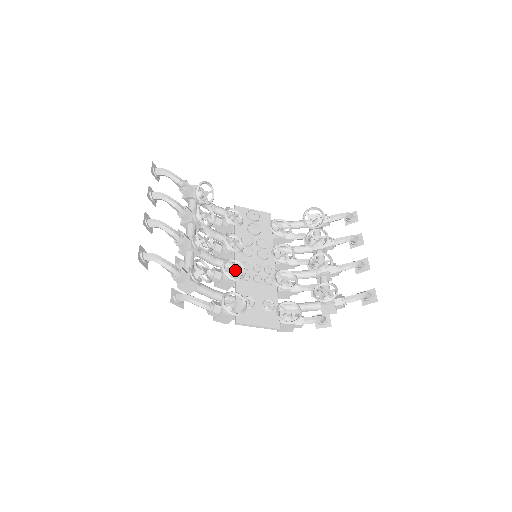
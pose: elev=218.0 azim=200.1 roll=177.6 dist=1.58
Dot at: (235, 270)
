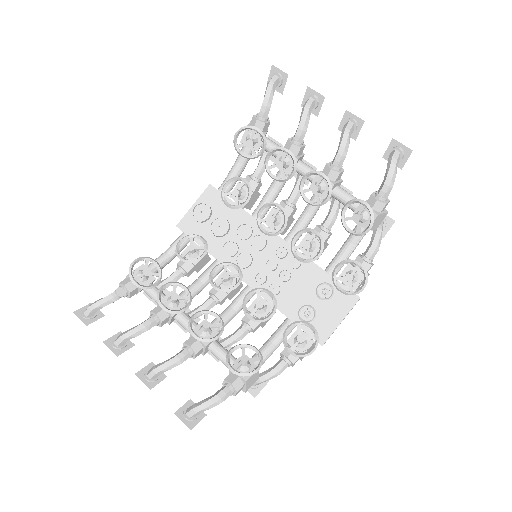
Dot at: (261, 305)
